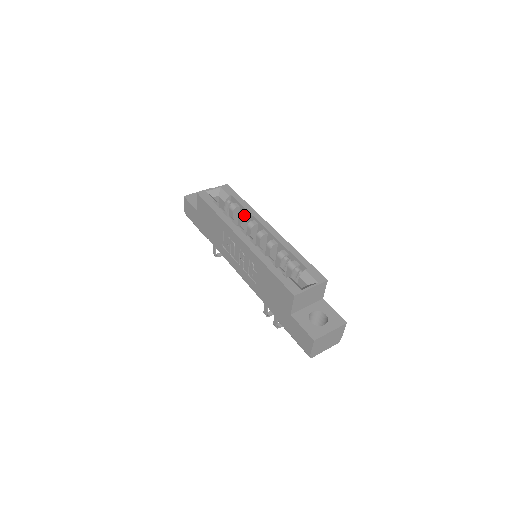
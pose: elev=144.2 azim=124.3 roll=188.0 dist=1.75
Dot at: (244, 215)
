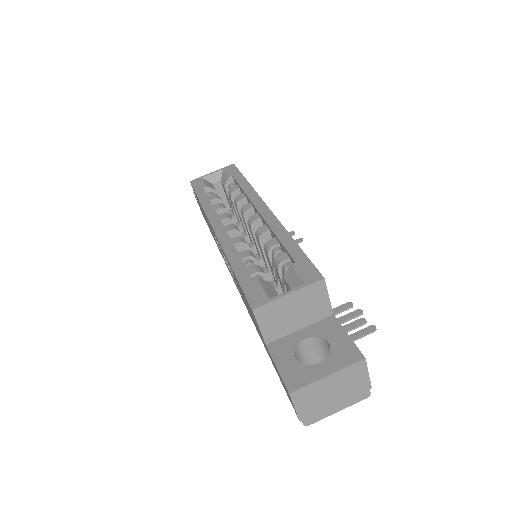
Dot at: (239, 198)
